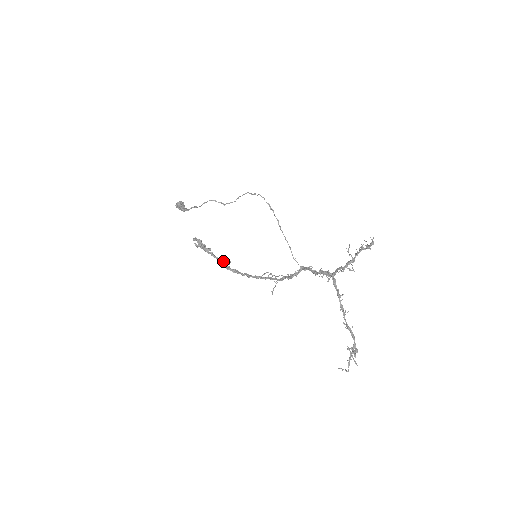
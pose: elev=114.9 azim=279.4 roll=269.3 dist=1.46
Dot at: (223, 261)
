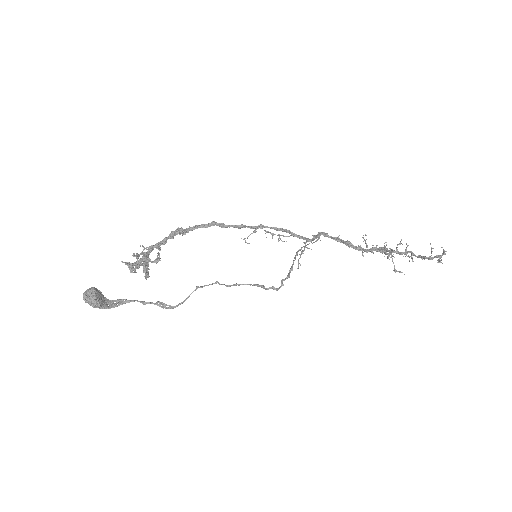
Dot at: (174, 235)
